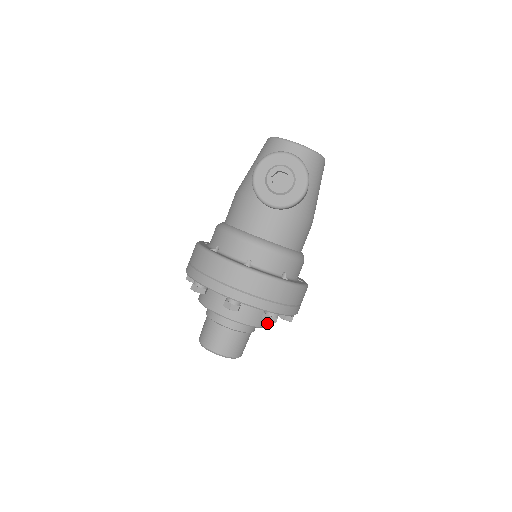
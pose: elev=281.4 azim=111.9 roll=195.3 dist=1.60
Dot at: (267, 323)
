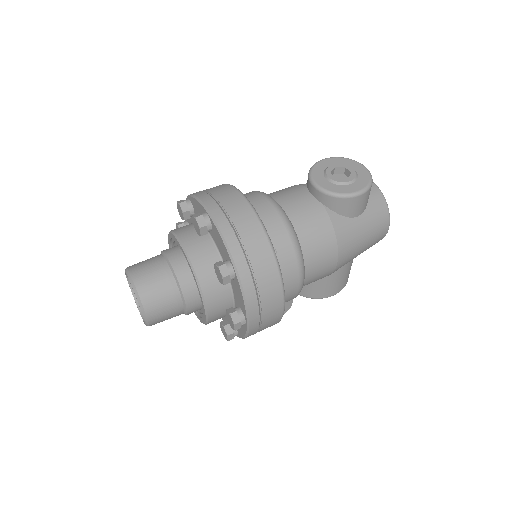
Dot at: (210, 297)
